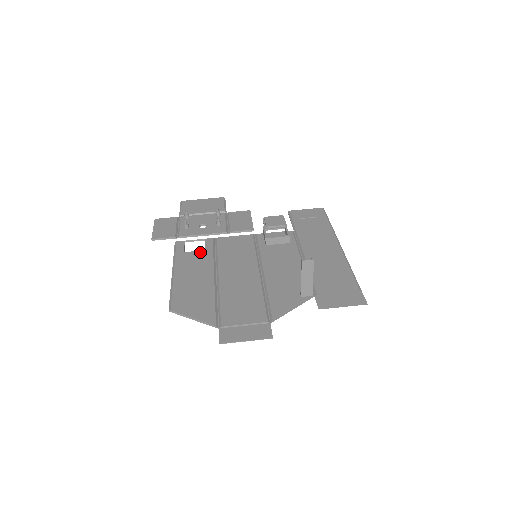
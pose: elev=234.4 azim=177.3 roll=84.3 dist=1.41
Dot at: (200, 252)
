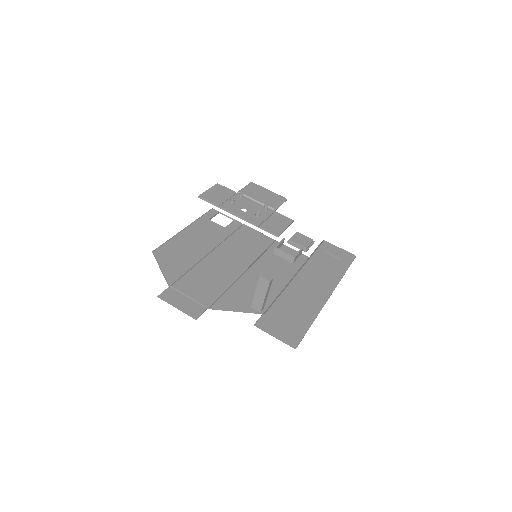
Dot at: (220, 226)
